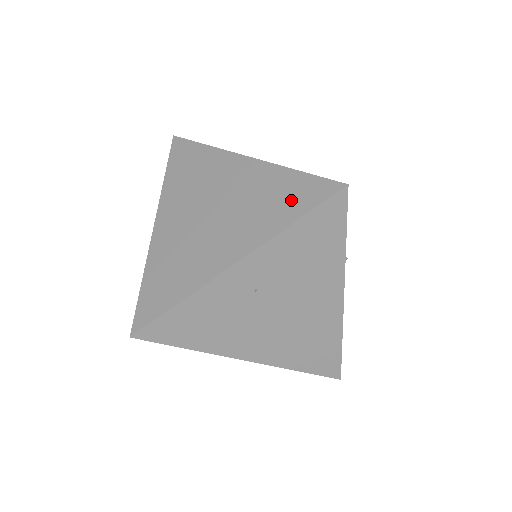
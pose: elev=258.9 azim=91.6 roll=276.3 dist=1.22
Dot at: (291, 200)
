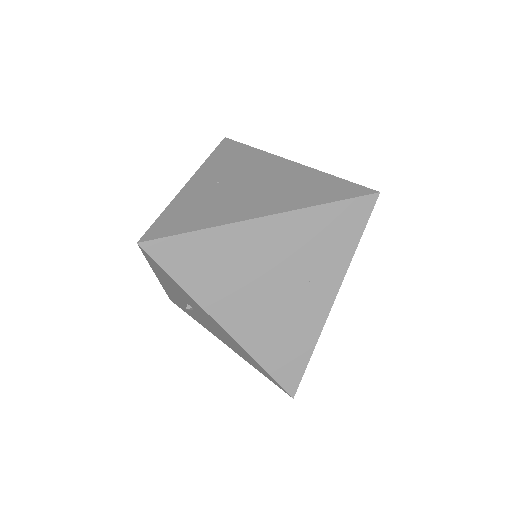
Dot at: occluded
